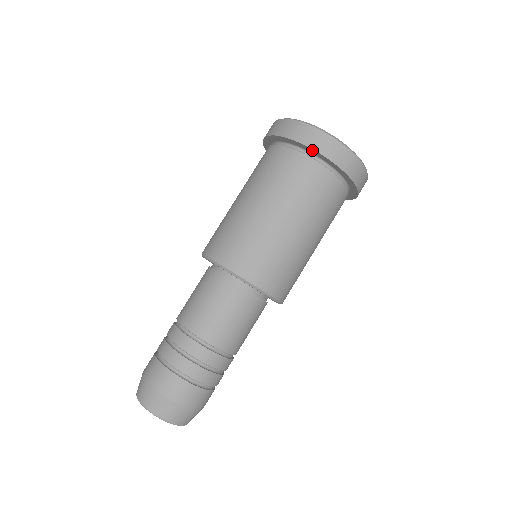
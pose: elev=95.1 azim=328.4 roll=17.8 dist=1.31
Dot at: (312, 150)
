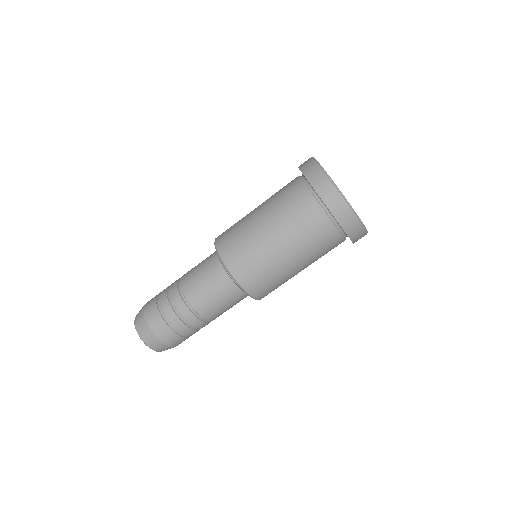
Dot at: (348, 236)
